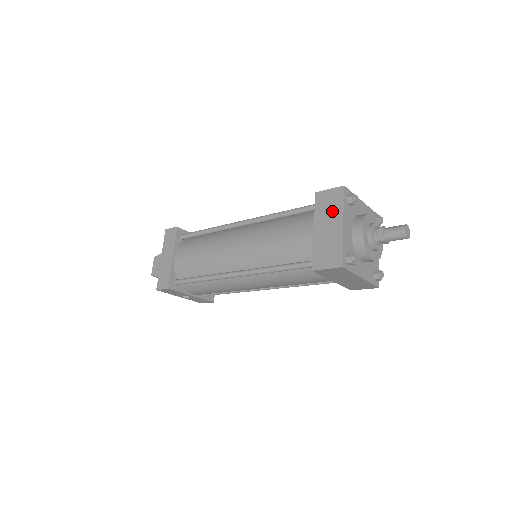
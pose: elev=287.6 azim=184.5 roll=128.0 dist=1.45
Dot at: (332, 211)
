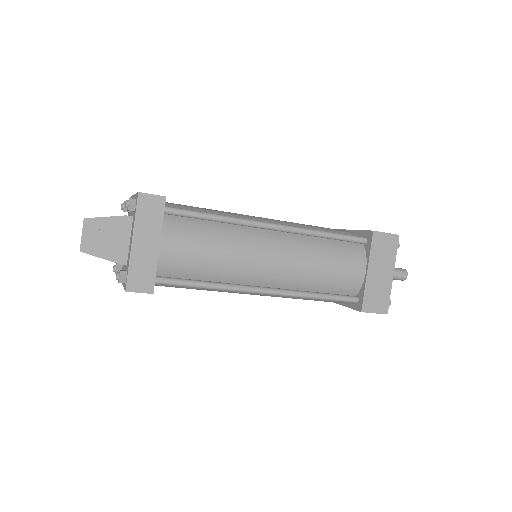
Dot at: (386, 257)
